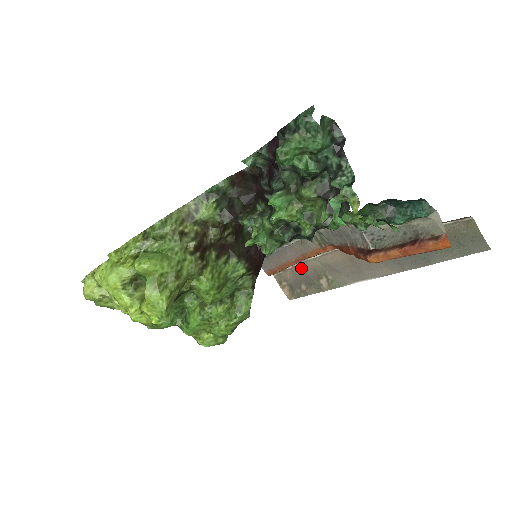
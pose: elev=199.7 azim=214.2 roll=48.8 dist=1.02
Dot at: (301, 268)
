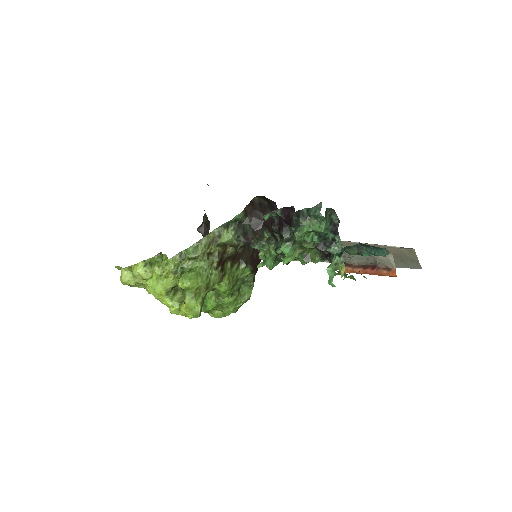
Dot at: occluded
